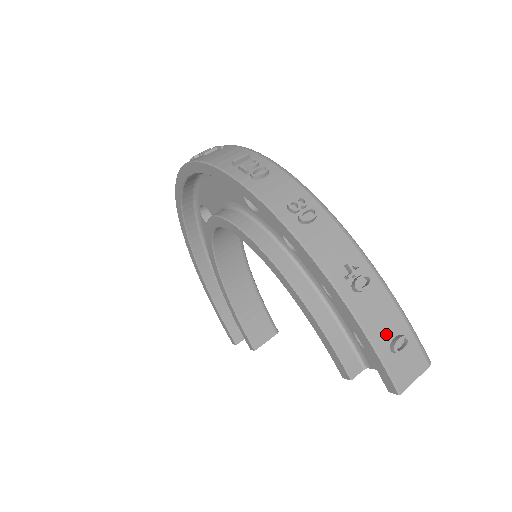
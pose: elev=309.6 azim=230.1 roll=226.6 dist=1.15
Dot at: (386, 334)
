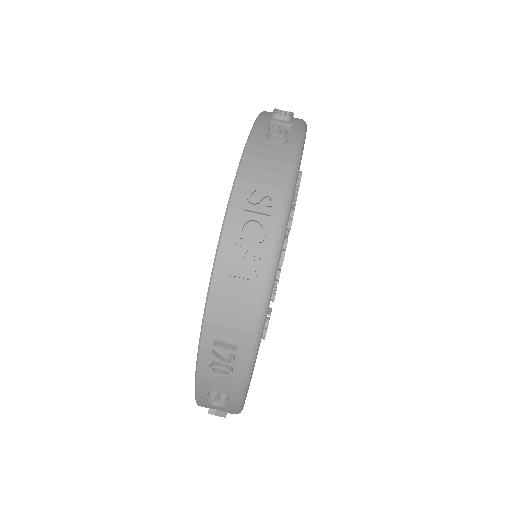
Dot at: occluded
